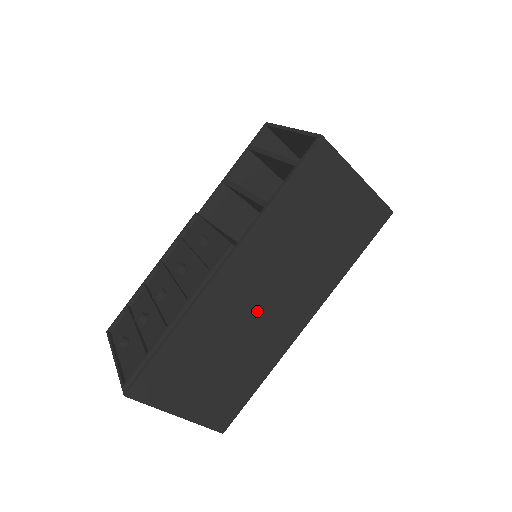
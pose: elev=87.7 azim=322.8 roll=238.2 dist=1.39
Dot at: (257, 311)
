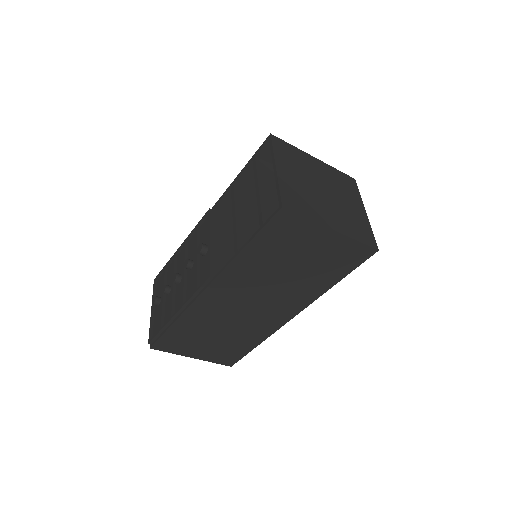
Dot at: (243, 312)
